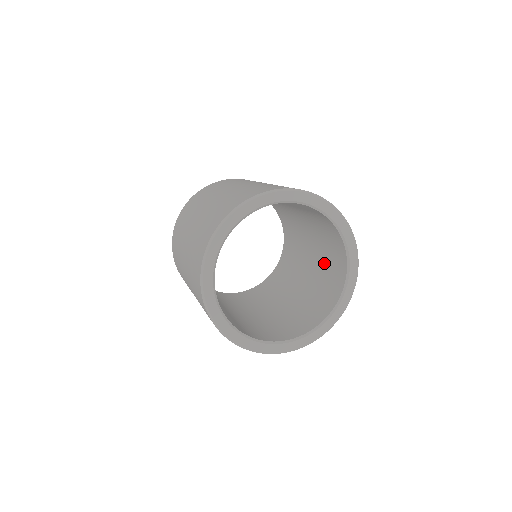
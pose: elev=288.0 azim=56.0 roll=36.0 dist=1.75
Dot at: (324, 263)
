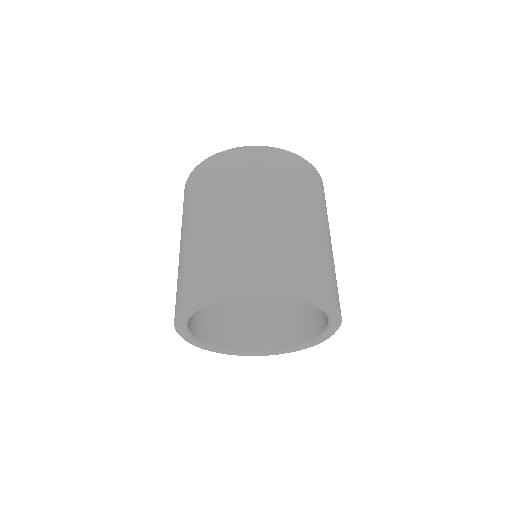
Dot at: occluded
